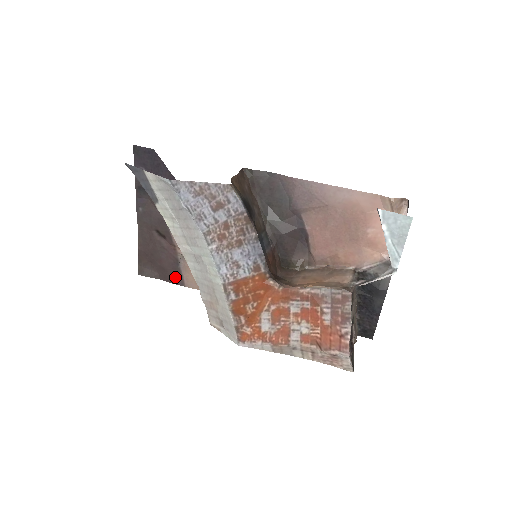
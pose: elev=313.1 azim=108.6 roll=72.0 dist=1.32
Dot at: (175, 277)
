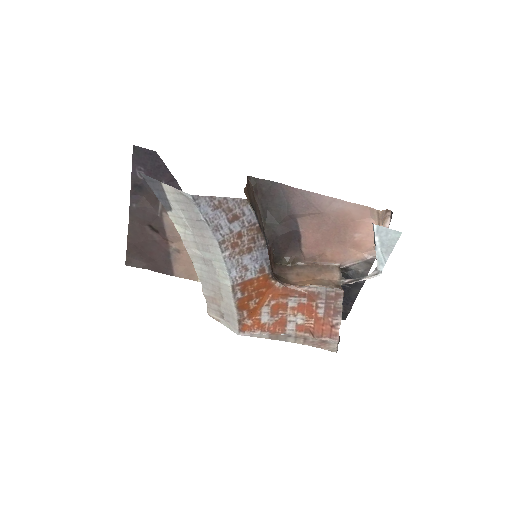
Dot at: (165, 268)
